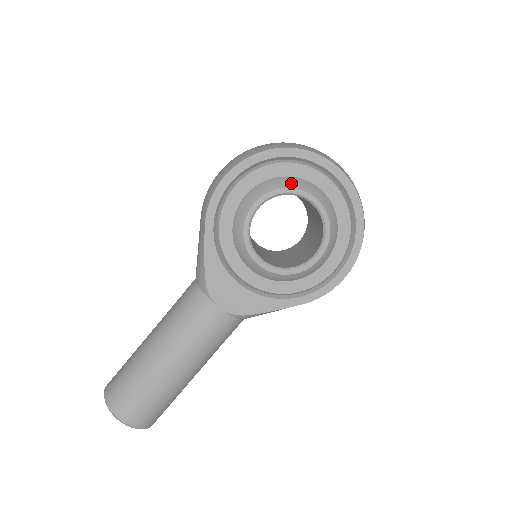
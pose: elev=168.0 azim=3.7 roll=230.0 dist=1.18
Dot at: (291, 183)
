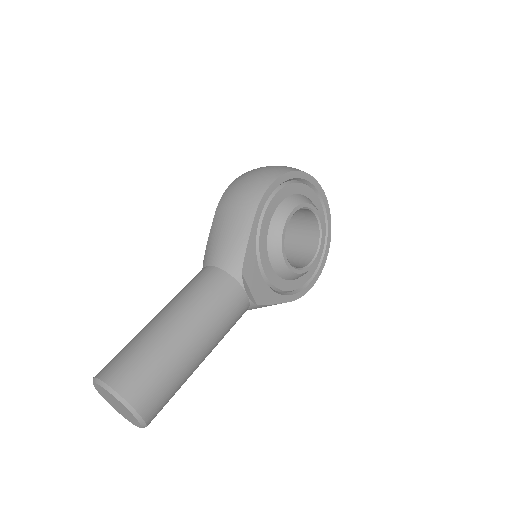
Dot at: (311, 202)
